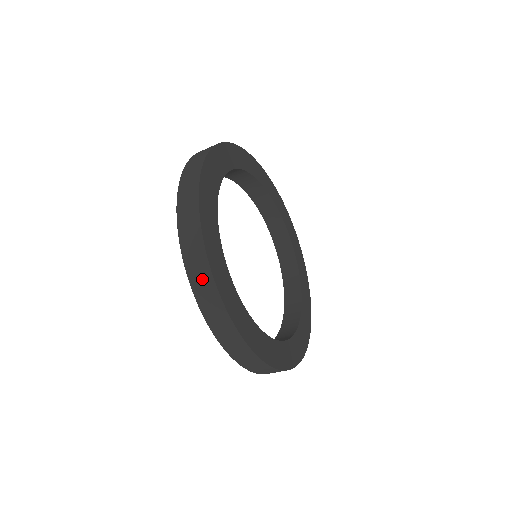
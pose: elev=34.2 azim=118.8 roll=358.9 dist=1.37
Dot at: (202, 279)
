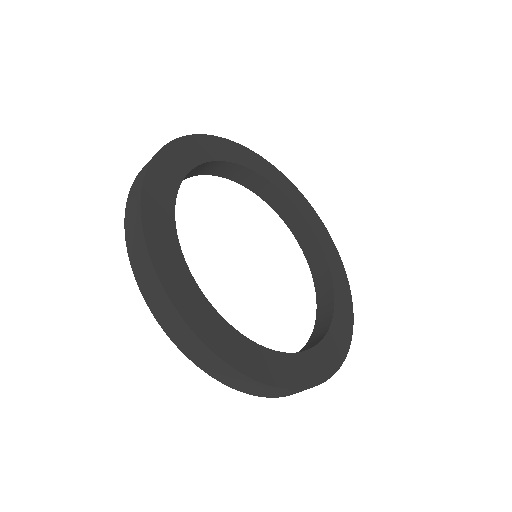
Dot at: (141, 262)
